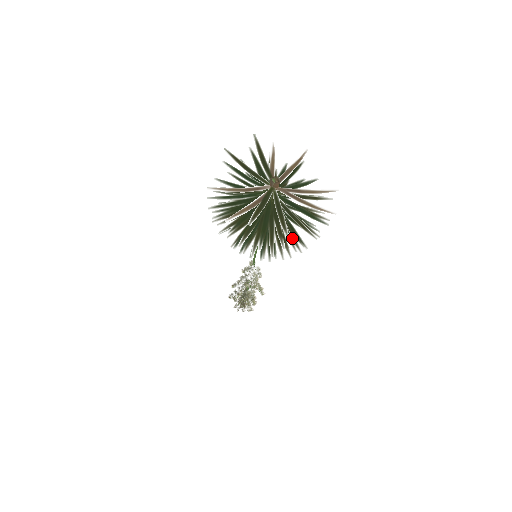
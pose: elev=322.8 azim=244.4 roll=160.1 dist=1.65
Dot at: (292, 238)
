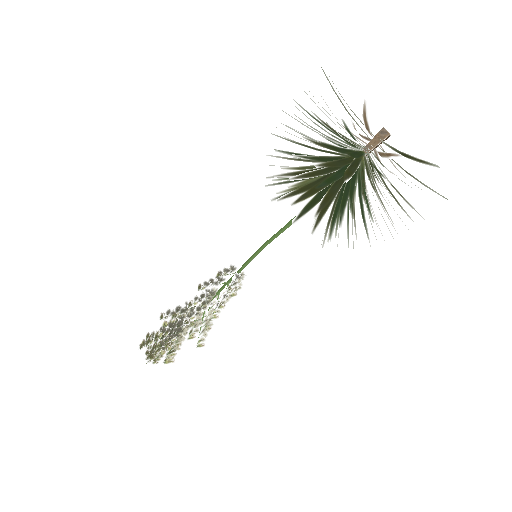
Dot at: (383, 218)
